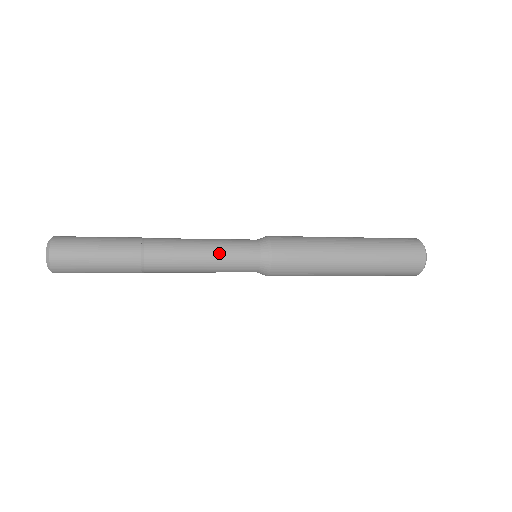
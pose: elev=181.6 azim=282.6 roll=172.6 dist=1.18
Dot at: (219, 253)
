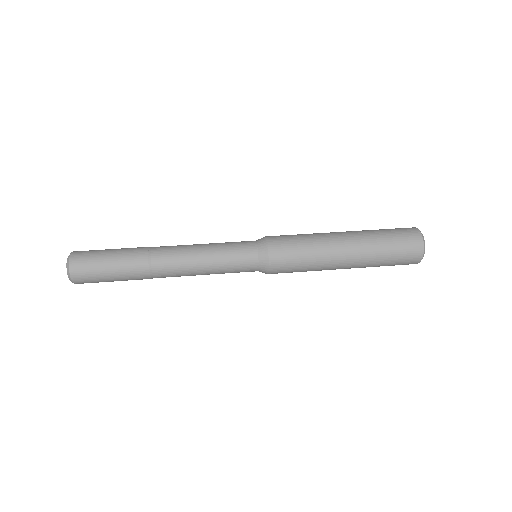
Dot at: (220, 266)
